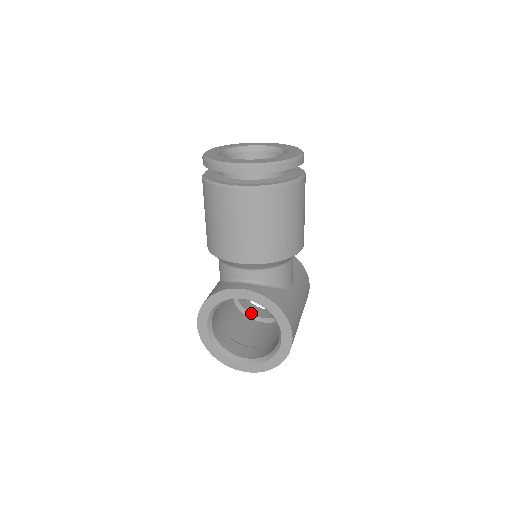
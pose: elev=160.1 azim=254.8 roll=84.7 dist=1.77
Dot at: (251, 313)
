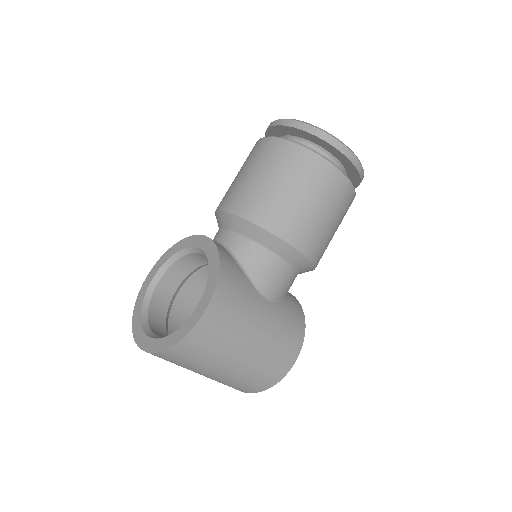
Dot at: occluded
